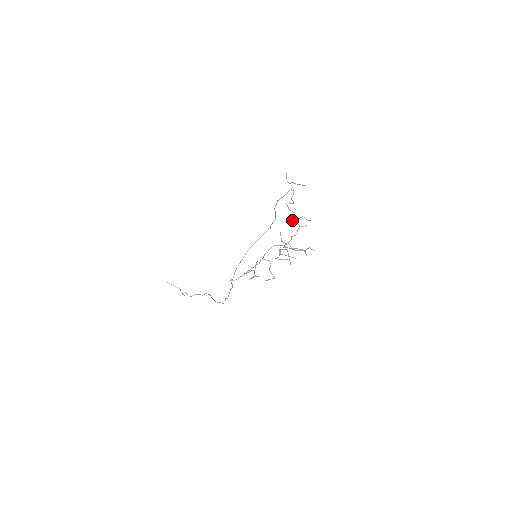
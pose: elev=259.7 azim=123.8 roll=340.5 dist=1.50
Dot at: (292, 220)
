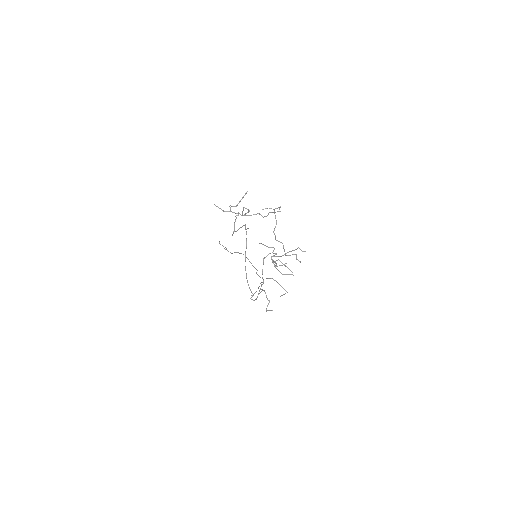
Dot at: occluded
